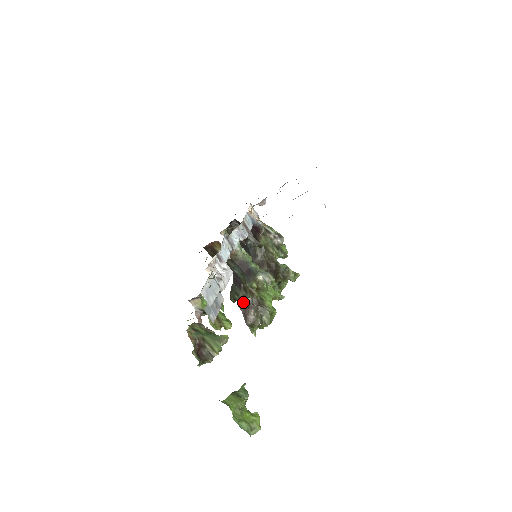
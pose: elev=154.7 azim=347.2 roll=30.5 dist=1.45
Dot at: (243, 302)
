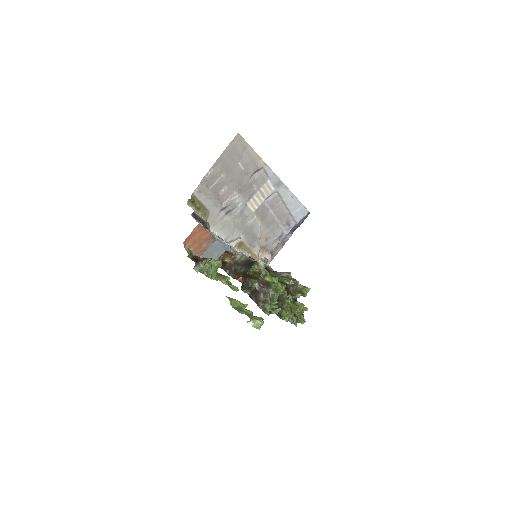
Dot at: (253, 293)
